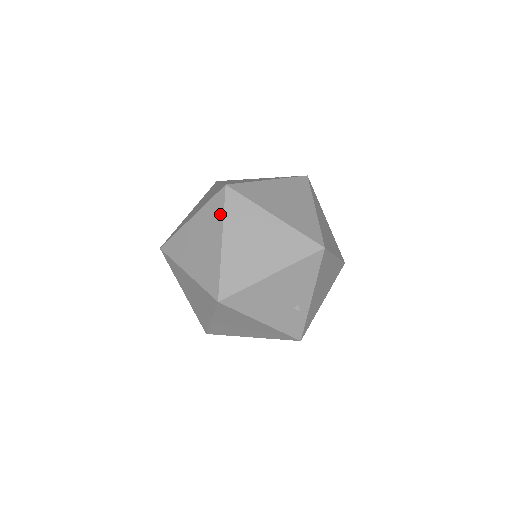
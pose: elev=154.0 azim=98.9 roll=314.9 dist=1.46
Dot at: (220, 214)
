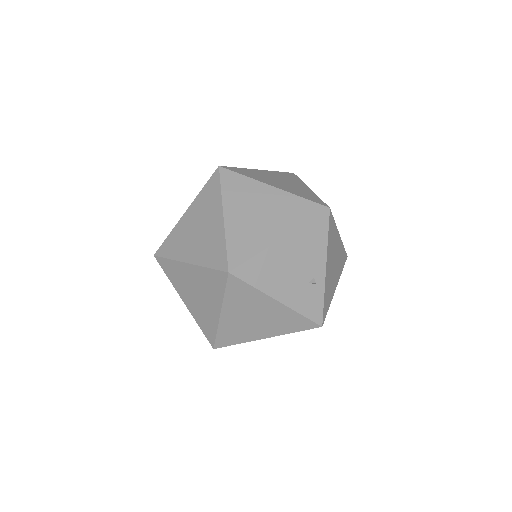
Dot at: (217, 192)
